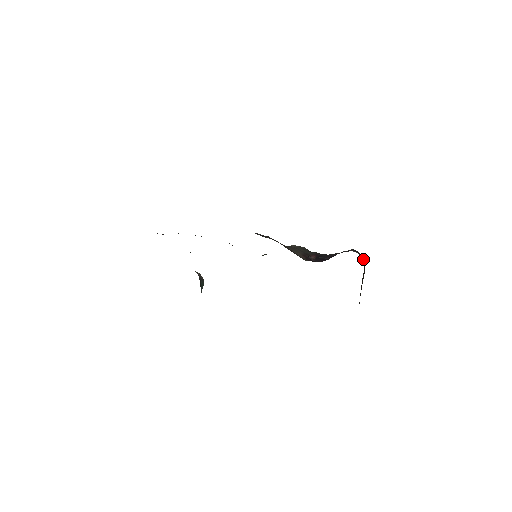
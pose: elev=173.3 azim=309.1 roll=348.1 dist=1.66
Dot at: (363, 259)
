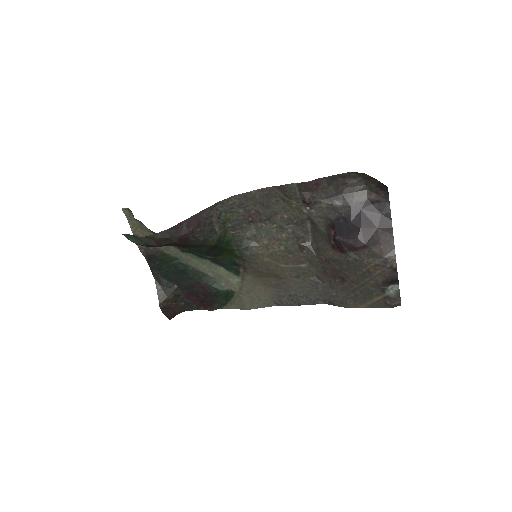
Dot at: (382, 184)
